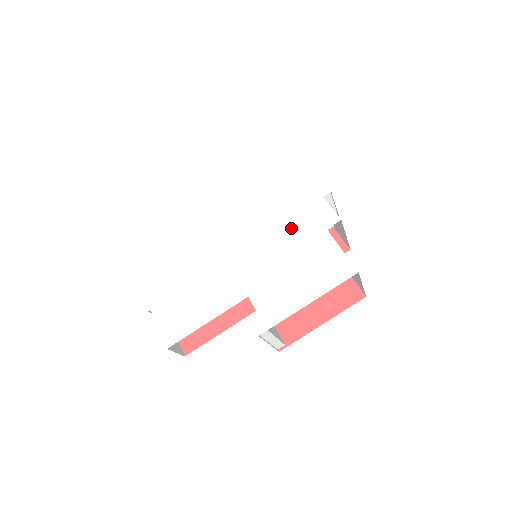
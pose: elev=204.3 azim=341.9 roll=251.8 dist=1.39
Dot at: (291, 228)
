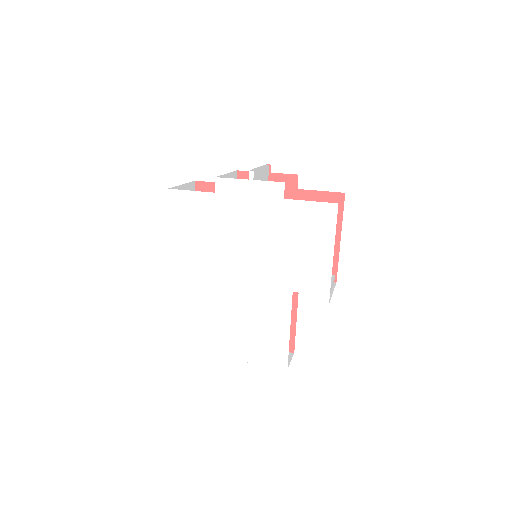
Dot at: (261, 223)
